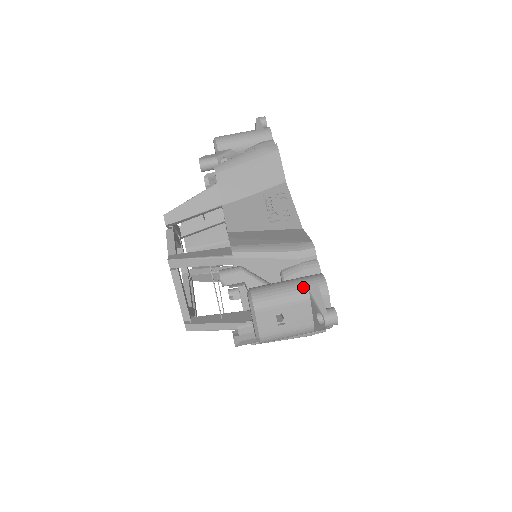
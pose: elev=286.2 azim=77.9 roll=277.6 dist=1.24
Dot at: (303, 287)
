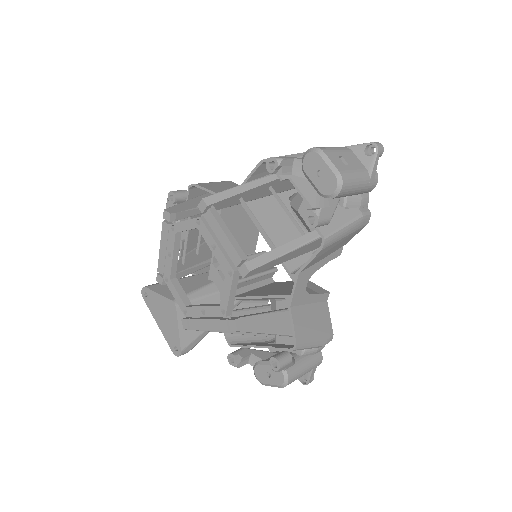
Dot at: occluded
